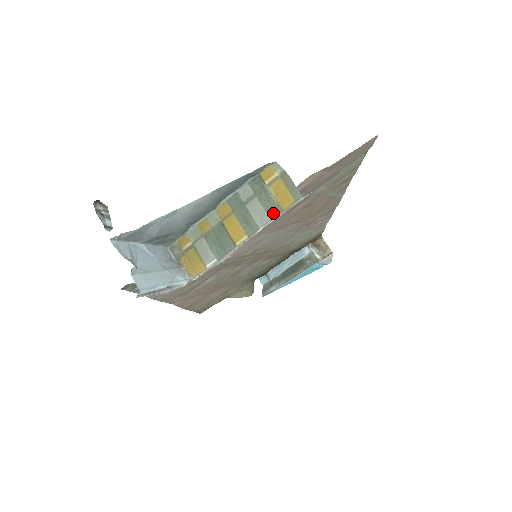
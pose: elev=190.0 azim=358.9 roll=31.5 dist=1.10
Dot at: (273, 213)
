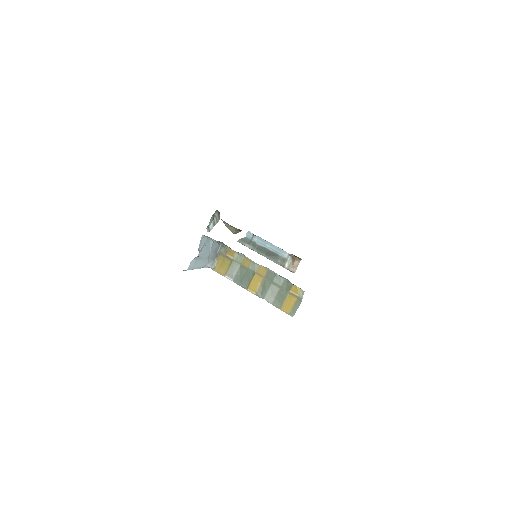
Dot at: (276, 303)
